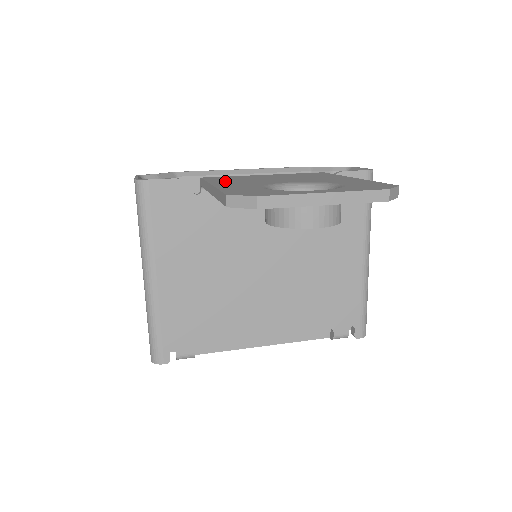
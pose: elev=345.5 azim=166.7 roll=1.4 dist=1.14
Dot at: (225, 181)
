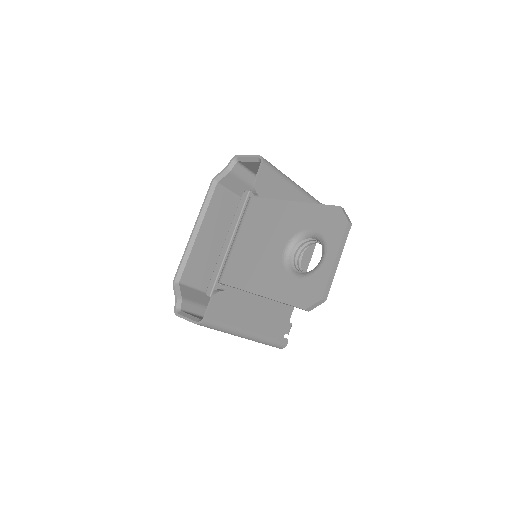
Dot at: (251, 280)
